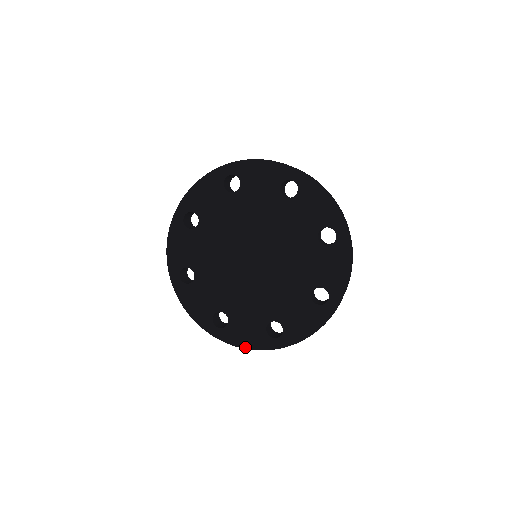
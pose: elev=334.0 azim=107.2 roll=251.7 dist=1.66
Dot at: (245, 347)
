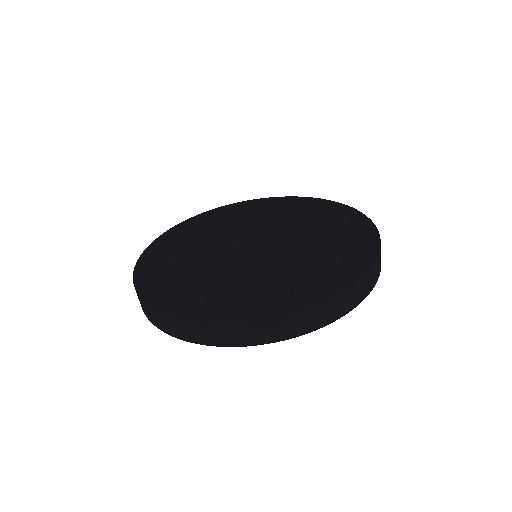
Dot at: (229, 321)
